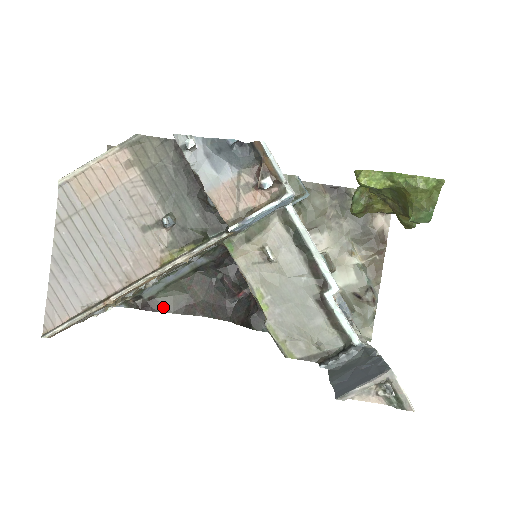
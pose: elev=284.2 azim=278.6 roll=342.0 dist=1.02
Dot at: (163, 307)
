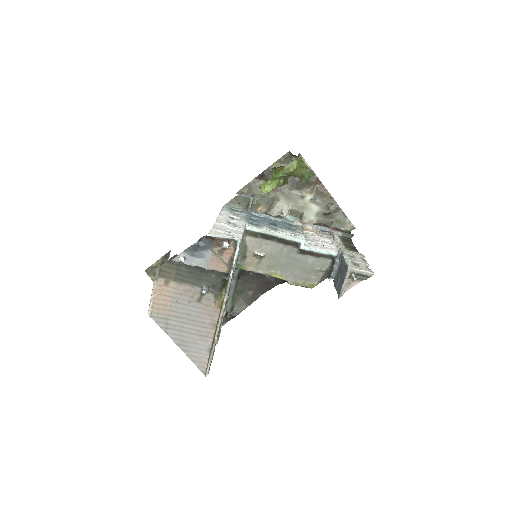
Dot at: (241, 308)
